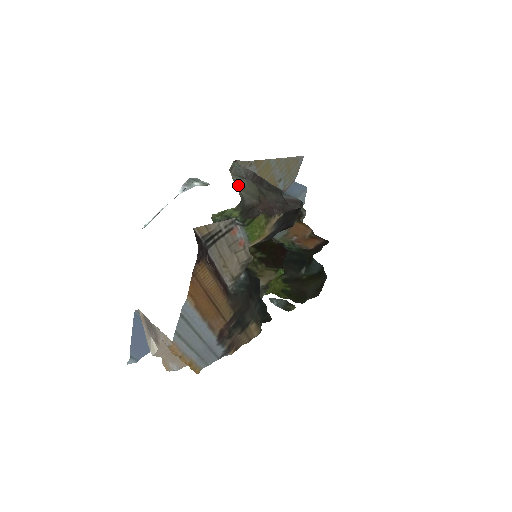
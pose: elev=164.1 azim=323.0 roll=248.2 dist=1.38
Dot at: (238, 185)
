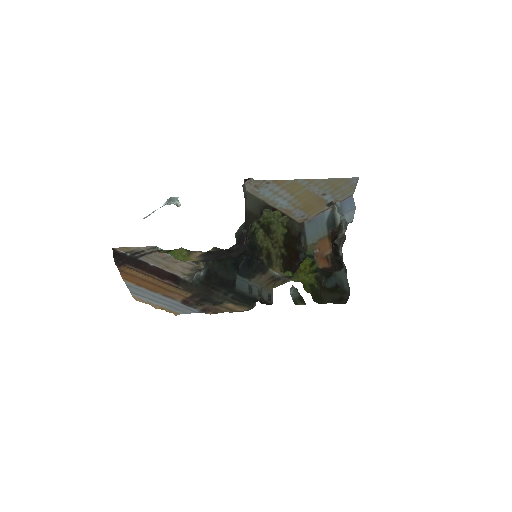
Dot at: (252, 197)
